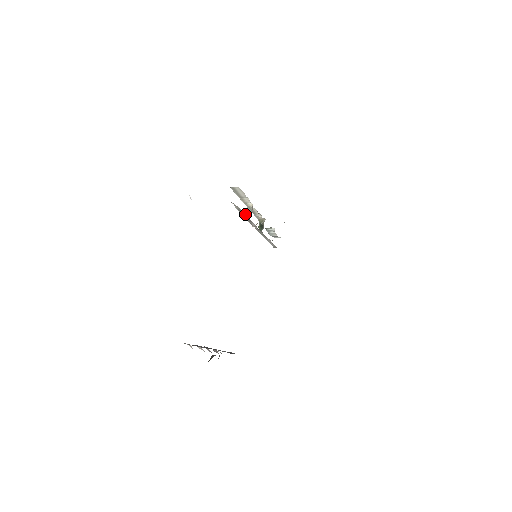
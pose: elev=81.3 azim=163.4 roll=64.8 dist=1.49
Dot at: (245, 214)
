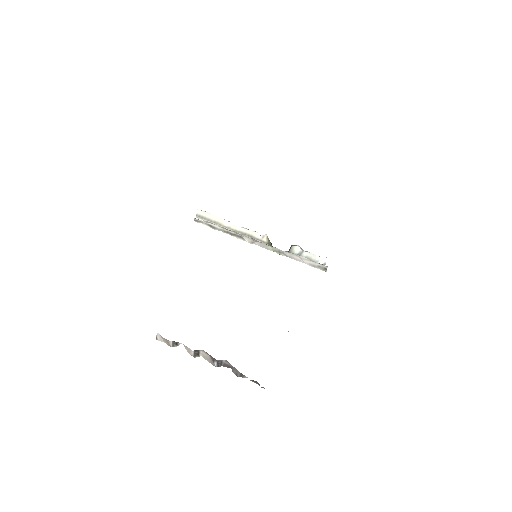
Dot at: (220, 227)
